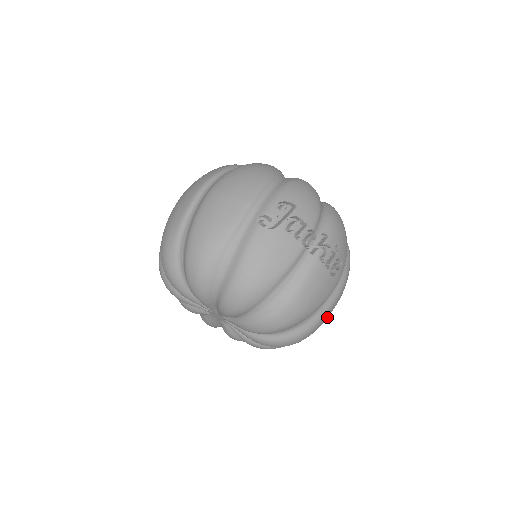
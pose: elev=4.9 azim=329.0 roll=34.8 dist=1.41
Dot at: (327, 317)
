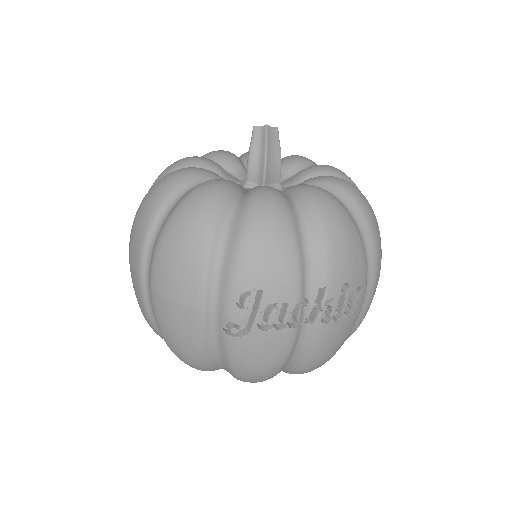
Dot at: occluded
